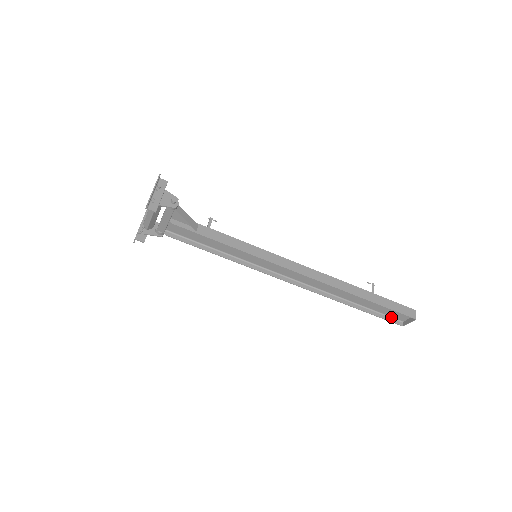
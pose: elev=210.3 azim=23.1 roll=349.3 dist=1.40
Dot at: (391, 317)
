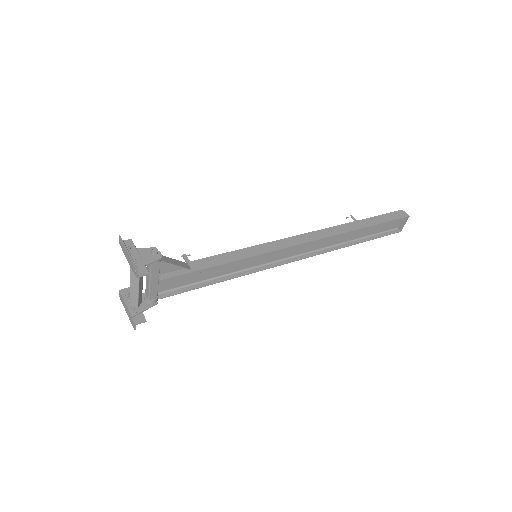
Dot at: (387, 231)
